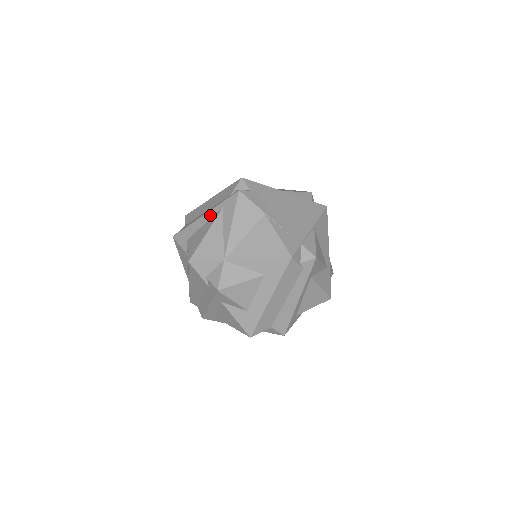
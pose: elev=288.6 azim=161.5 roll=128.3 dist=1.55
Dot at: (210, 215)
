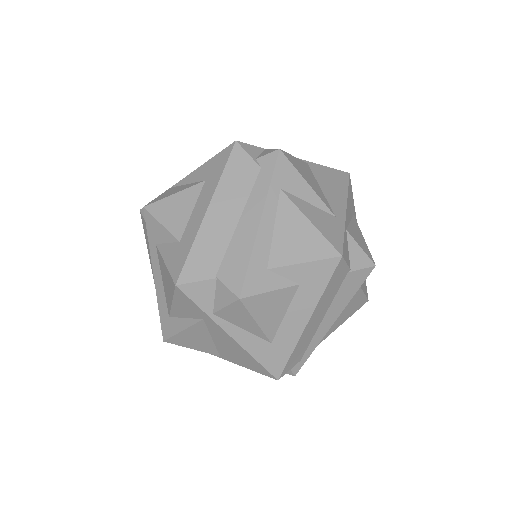
Dot at: occluded
